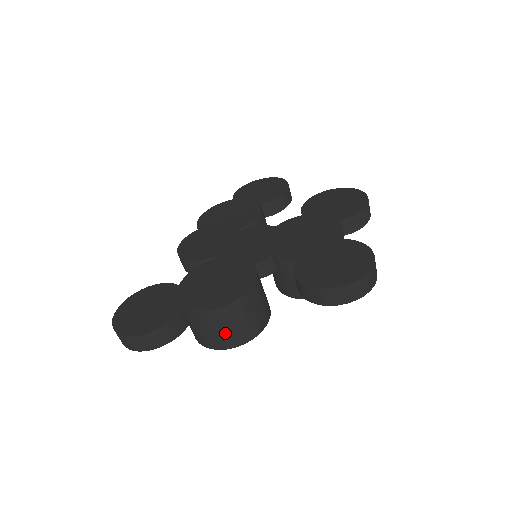
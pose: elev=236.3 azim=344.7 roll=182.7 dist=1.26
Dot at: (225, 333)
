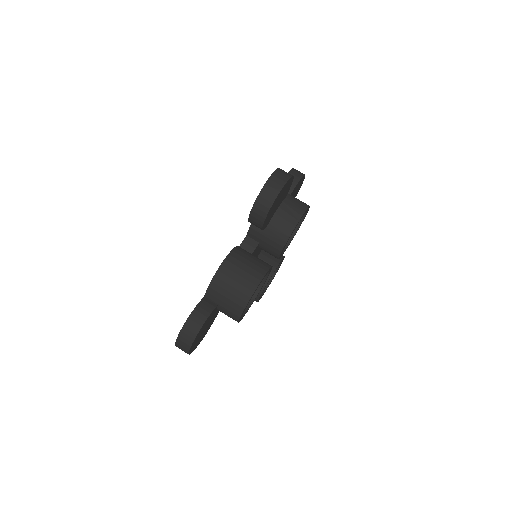
Dot at: (236, 289)
